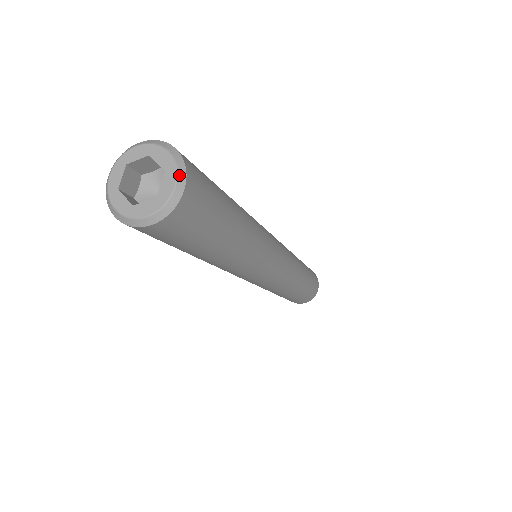
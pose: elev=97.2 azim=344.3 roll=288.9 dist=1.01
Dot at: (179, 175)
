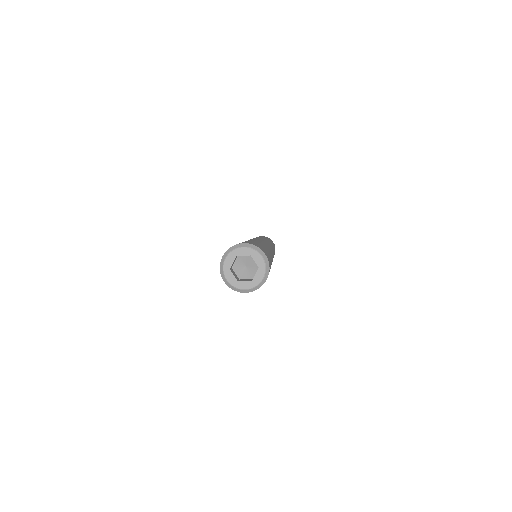
Dot at: (266, 272)
